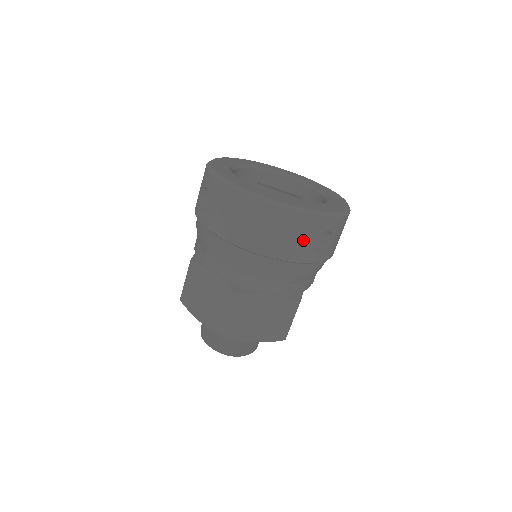
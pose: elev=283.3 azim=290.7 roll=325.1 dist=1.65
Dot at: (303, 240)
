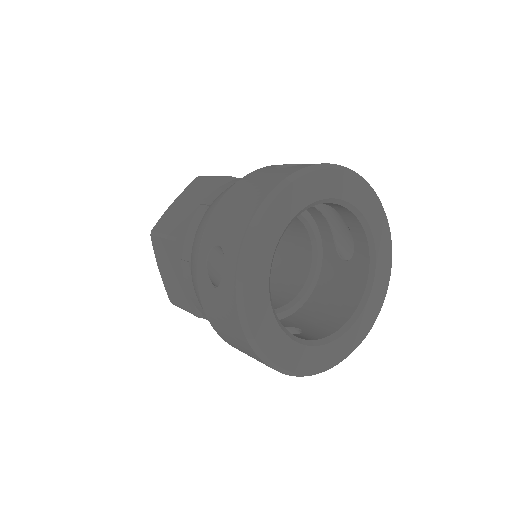
Dot at: occluded
